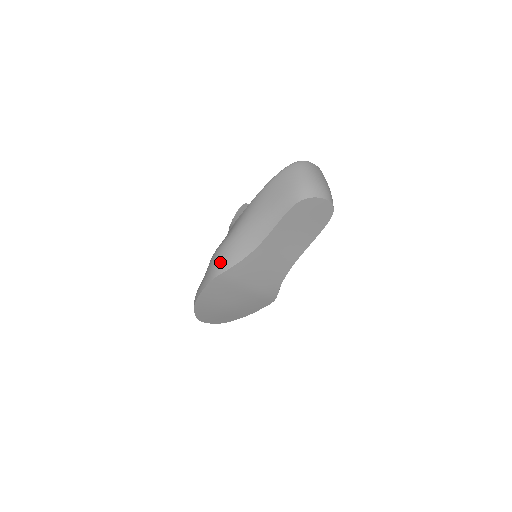
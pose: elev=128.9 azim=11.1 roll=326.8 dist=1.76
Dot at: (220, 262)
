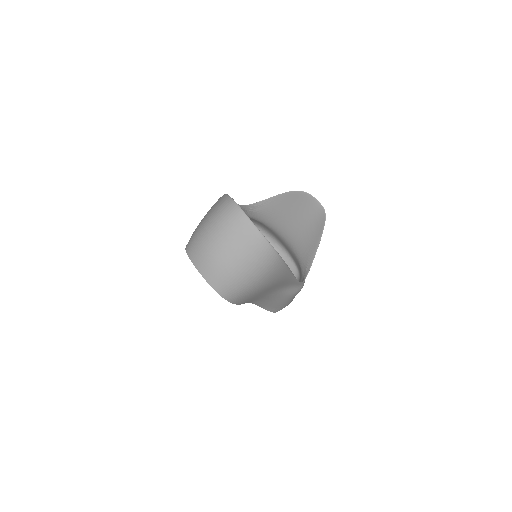
Dot at: occluded
